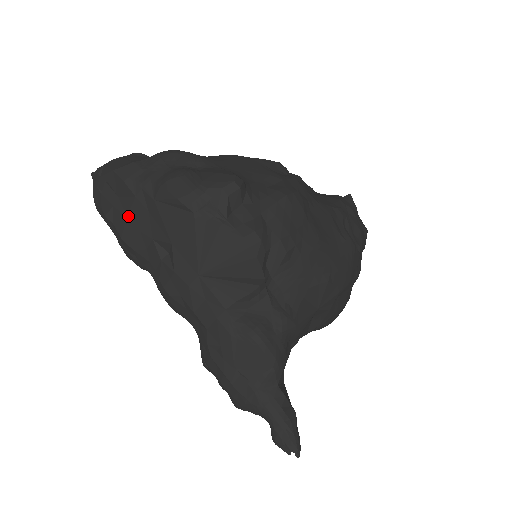
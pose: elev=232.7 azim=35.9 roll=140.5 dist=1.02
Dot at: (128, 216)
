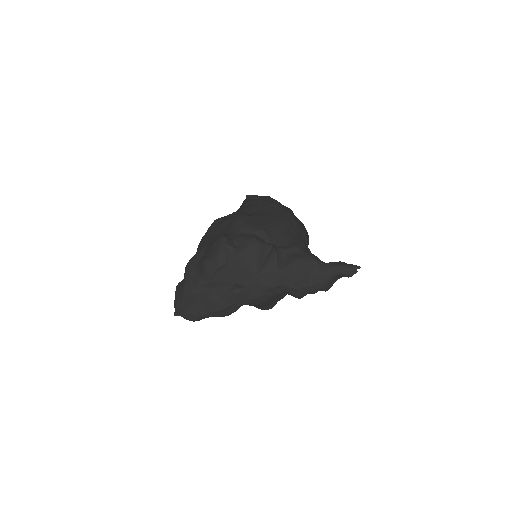
Dot at: (209, 301)
